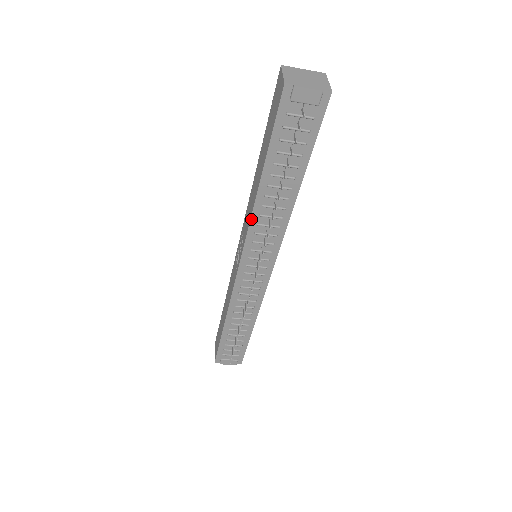
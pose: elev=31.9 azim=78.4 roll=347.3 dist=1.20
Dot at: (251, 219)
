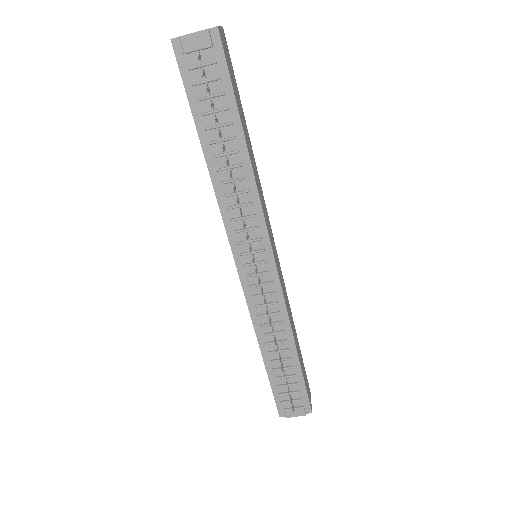
Dot at: (219, 205)
